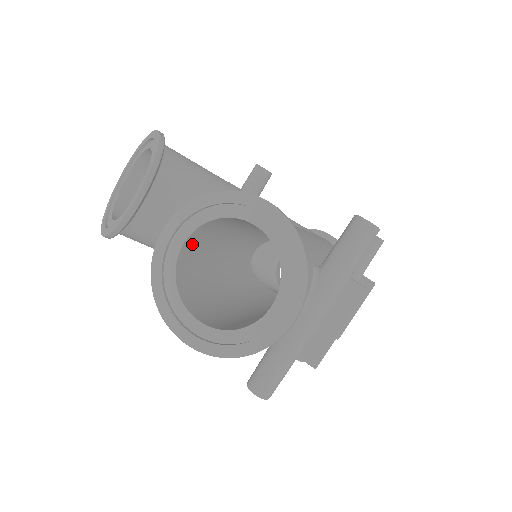
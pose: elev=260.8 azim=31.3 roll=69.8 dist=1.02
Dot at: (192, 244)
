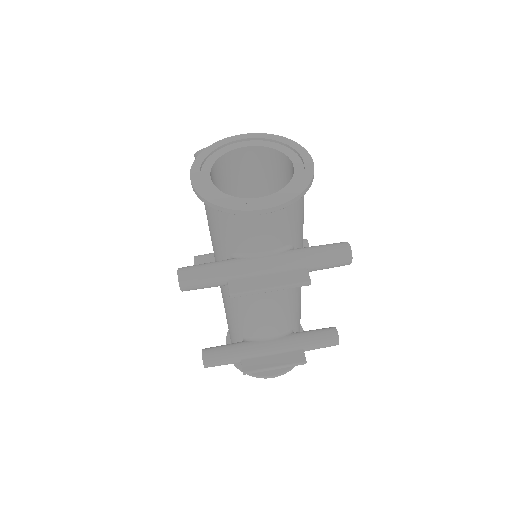
Dot at: (248, 158)
